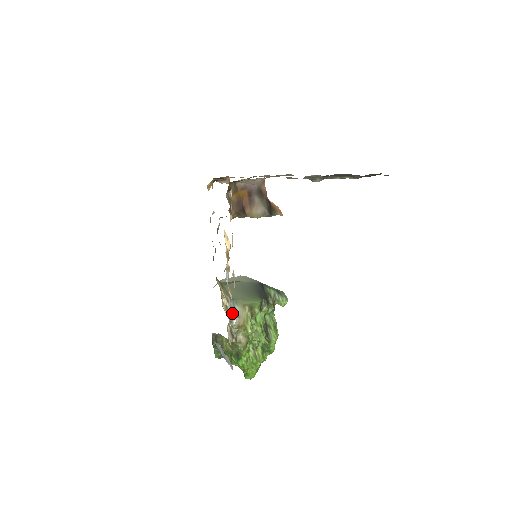
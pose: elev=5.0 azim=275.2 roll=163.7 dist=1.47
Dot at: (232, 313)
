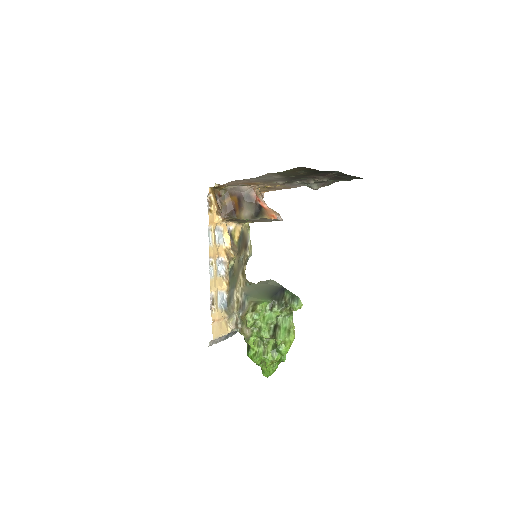
Dot at: (241, 306)
